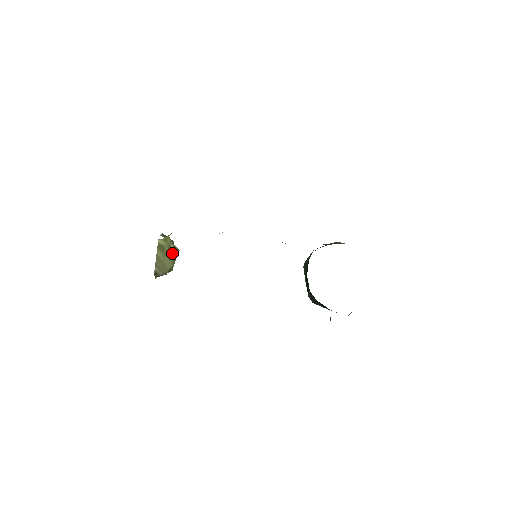
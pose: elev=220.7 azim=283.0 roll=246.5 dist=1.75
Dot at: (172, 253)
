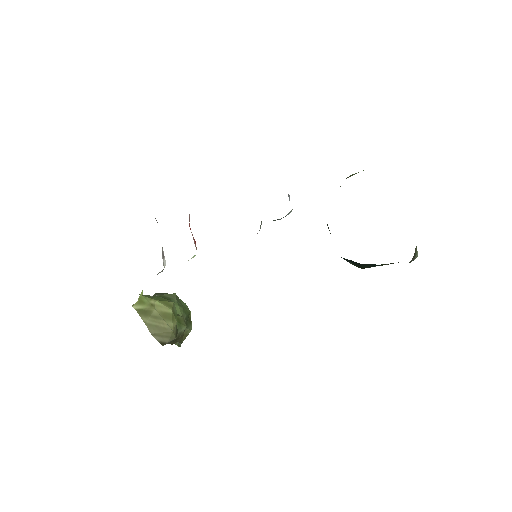
Dot at: (163, 311)
